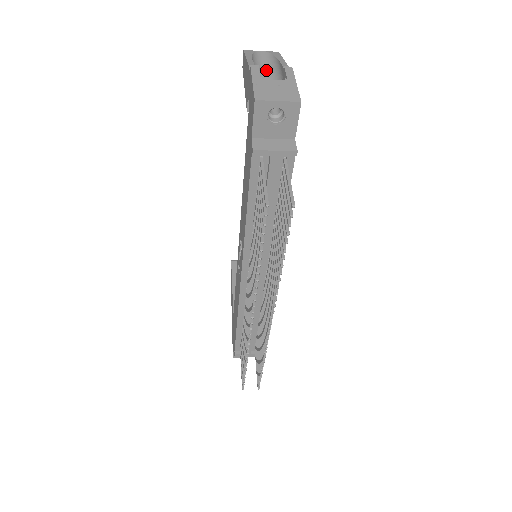
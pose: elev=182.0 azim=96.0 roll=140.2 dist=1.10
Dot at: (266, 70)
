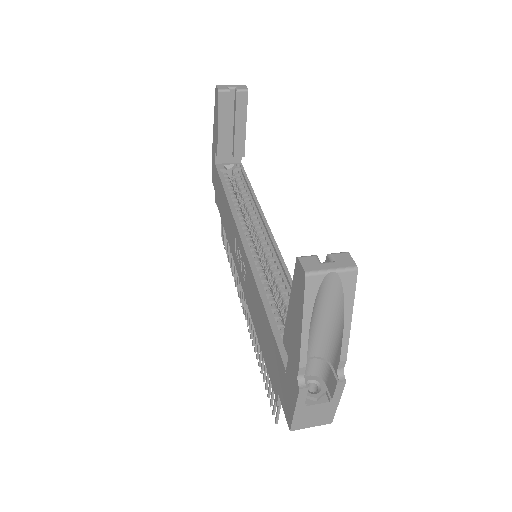
Dot at: (324, 317)
